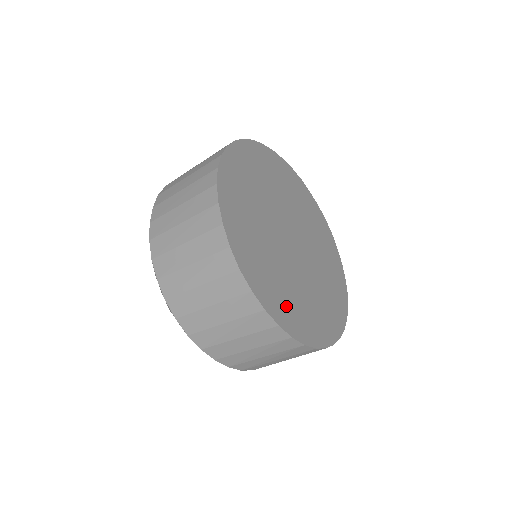
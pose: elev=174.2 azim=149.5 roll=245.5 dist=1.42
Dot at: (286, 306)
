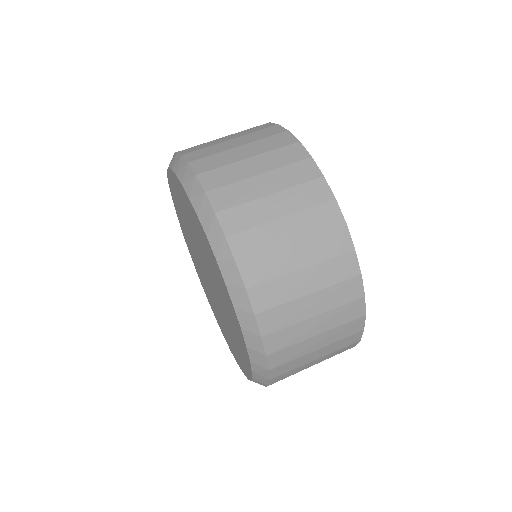
Dot at: occluded
